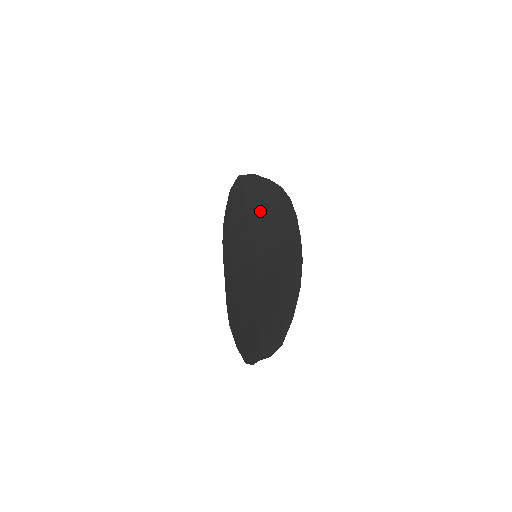
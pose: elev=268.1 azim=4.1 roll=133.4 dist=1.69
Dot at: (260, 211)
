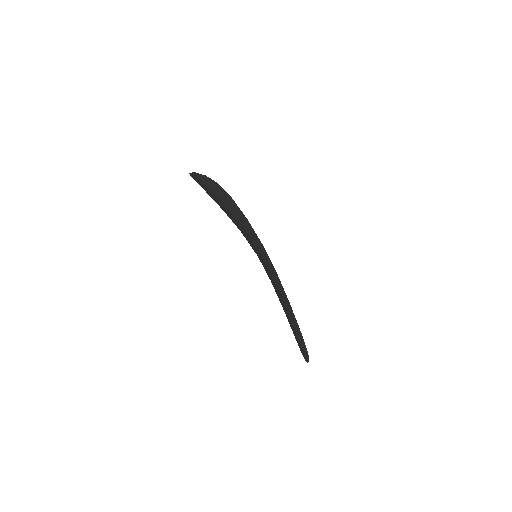
Dot at: (227, 211)
